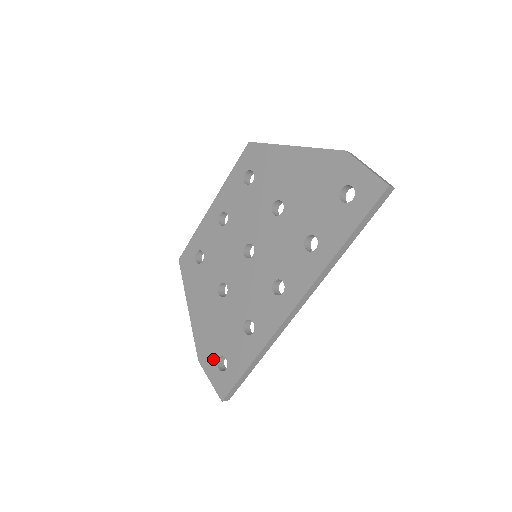
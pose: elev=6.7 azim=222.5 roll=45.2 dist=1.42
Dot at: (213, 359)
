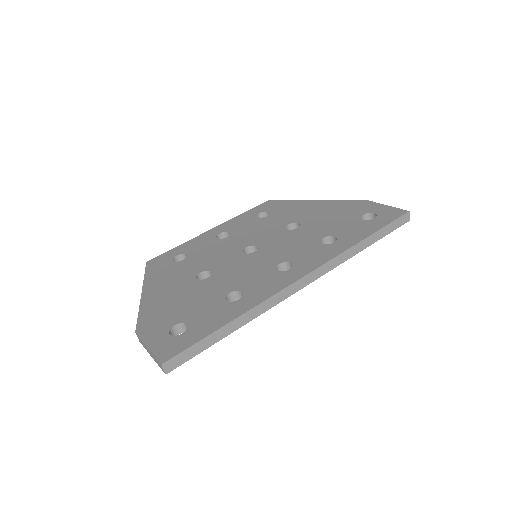
Dot at: (164, 327)
